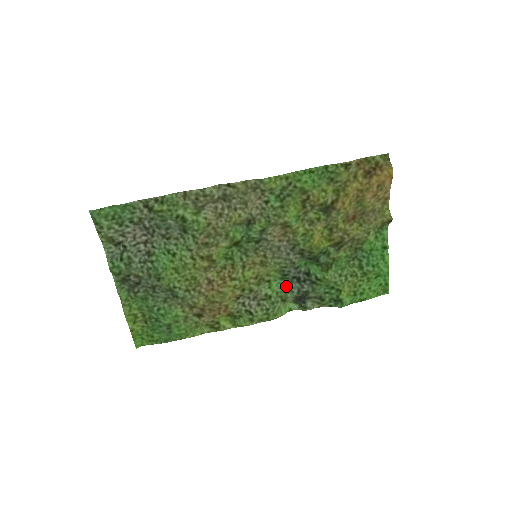
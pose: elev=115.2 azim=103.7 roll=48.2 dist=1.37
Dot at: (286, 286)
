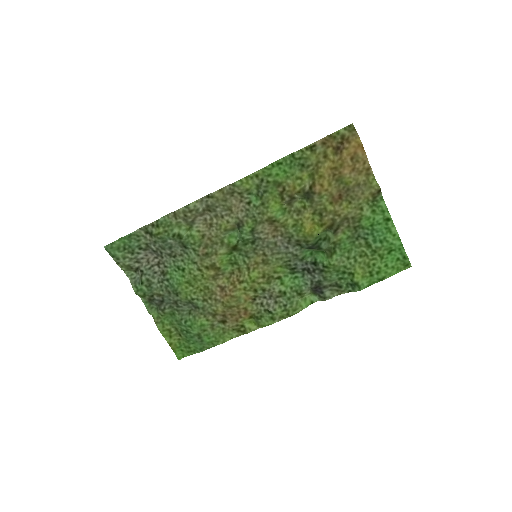
Dot at: (299, 279)
